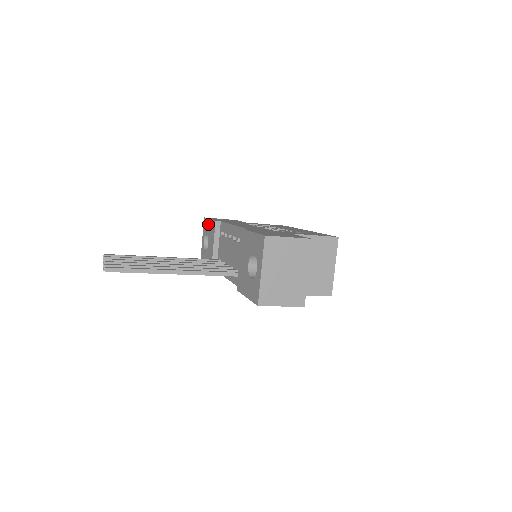
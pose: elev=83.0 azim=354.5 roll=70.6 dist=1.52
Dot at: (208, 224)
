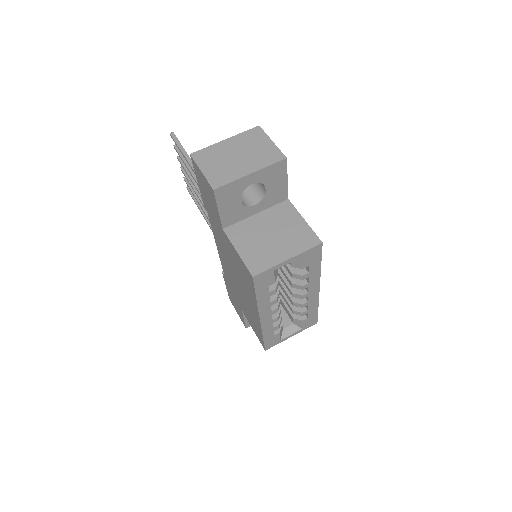
Dot at: occluded
